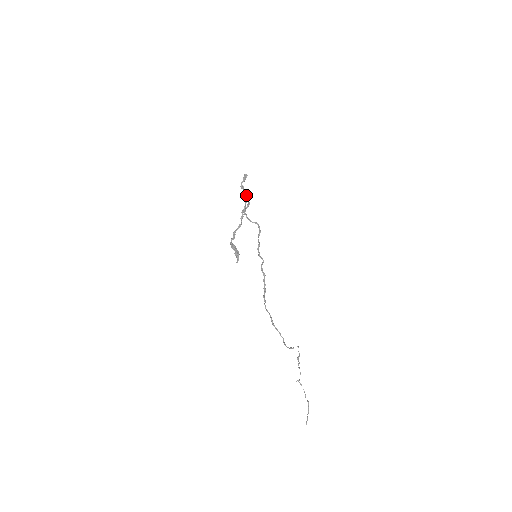
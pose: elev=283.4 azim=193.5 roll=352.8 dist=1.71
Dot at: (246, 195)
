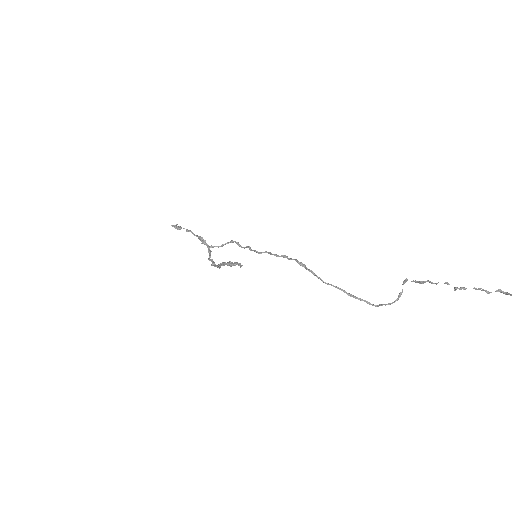
Dot at: (190, 231)
